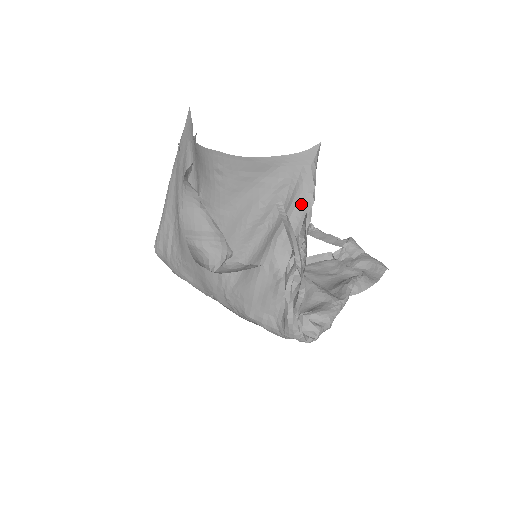
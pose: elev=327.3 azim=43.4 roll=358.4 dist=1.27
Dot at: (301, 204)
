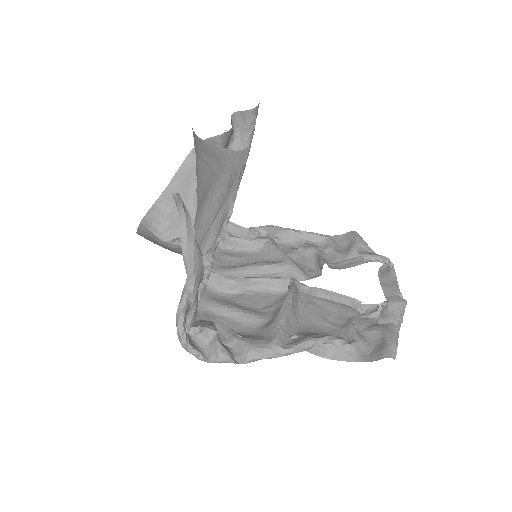
Dot at: (224, 210)
